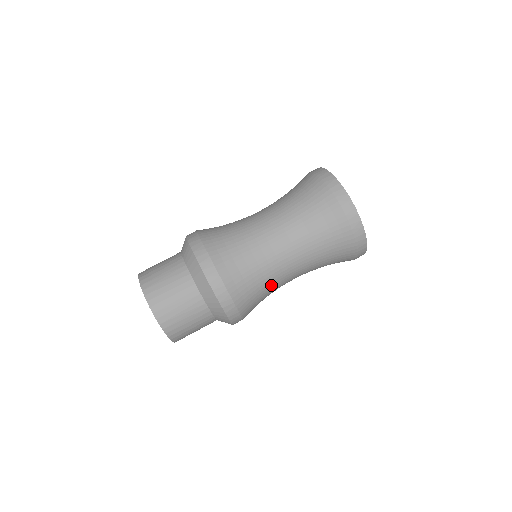
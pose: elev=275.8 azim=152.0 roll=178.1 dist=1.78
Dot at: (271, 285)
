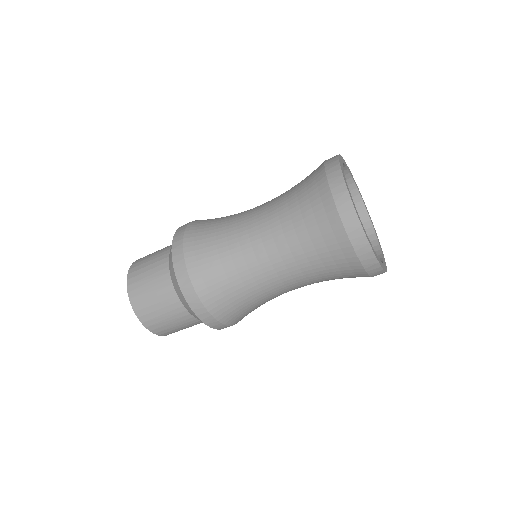
Dot at: (242, 272)
